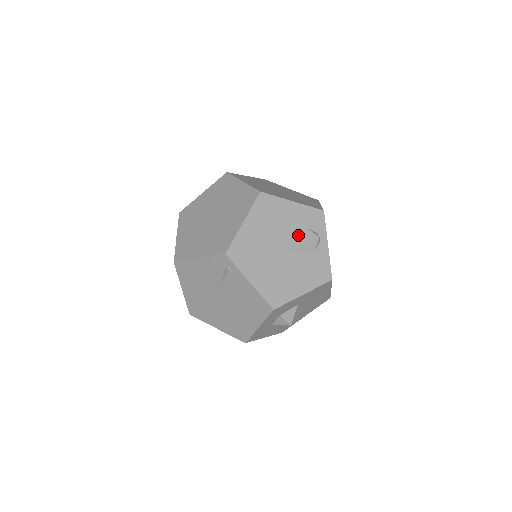
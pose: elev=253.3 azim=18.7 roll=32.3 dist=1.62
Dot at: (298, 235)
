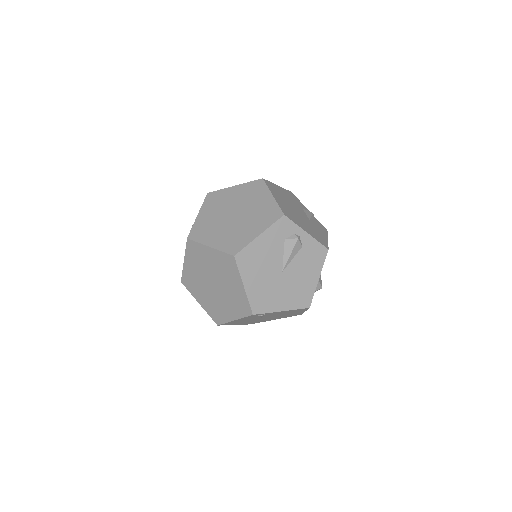
Dot at: (283, 251)
